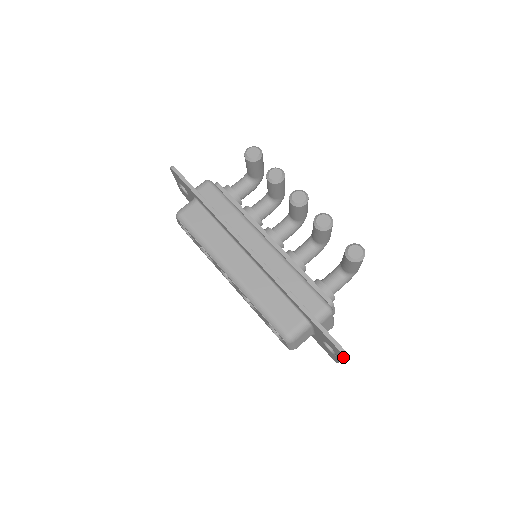
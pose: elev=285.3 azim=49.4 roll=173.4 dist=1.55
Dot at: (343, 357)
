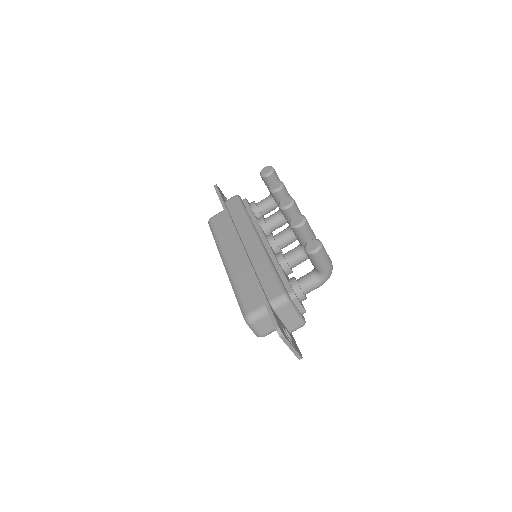
Dot at: (286, 341)
